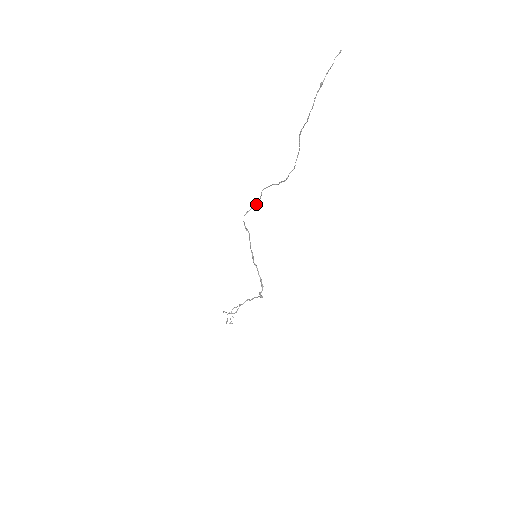
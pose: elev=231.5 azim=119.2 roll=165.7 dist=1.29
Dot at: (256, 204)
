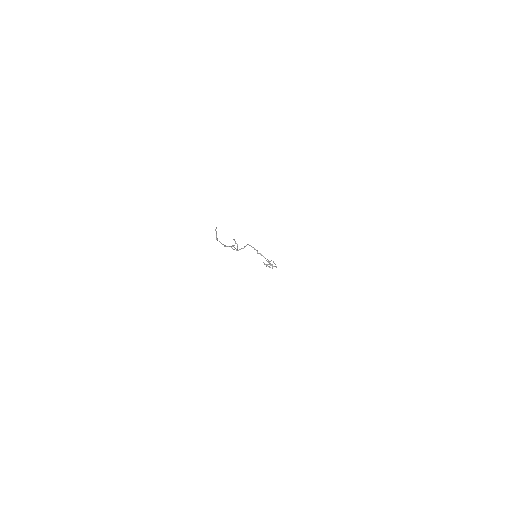
Dot at: occluded
